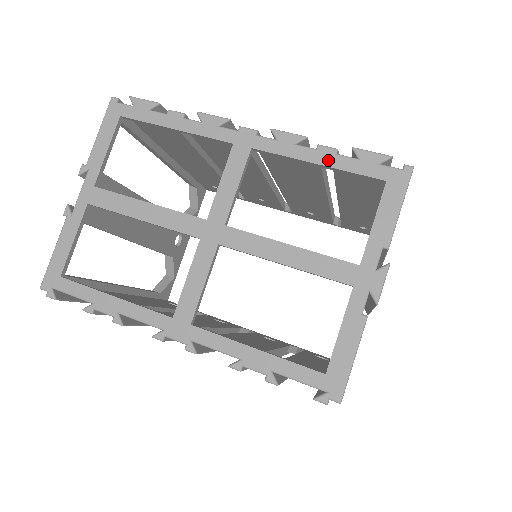
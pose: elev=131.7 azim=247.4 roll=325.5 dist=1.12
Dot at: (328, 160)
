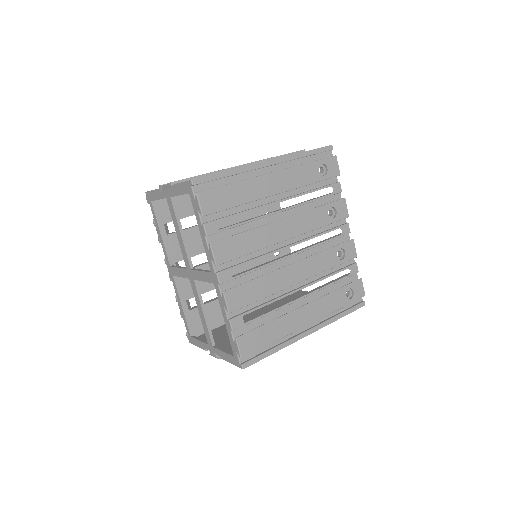
Dot at: (227, 327)
